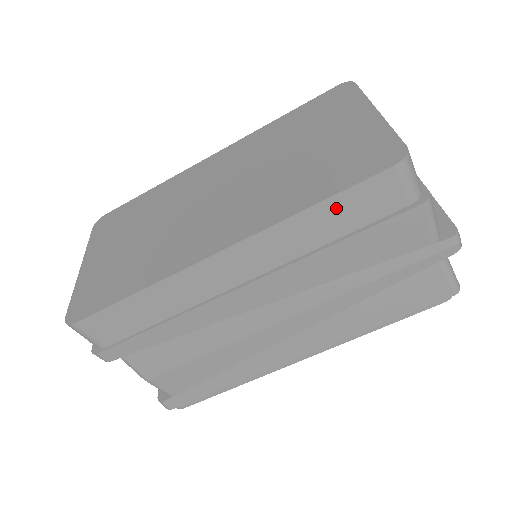
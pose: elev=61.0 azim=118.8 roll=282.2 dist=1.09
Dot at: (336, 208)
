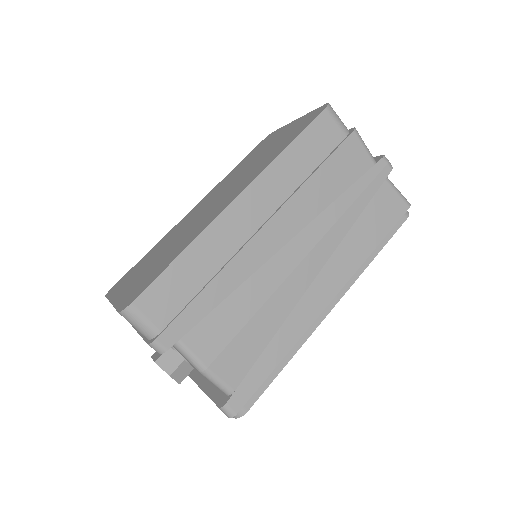
Dot at: (303, 145)
